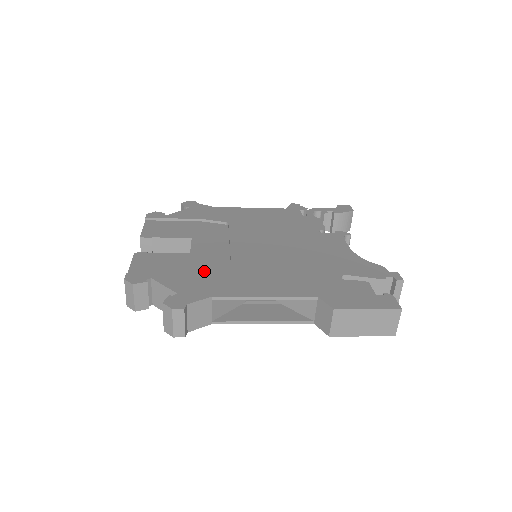
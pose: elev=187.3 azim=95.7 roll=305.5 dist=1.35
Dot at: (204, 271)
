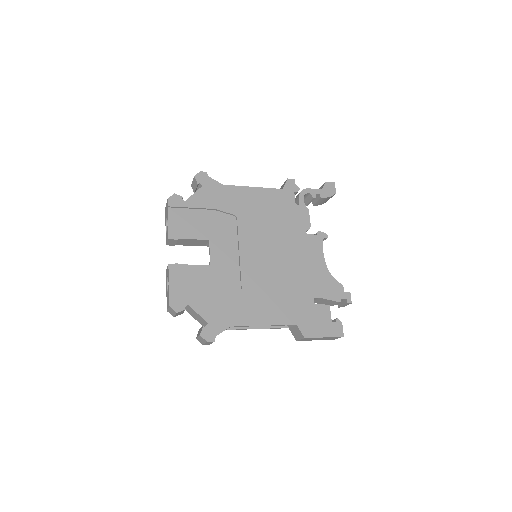
Dot at: (223, 291)
